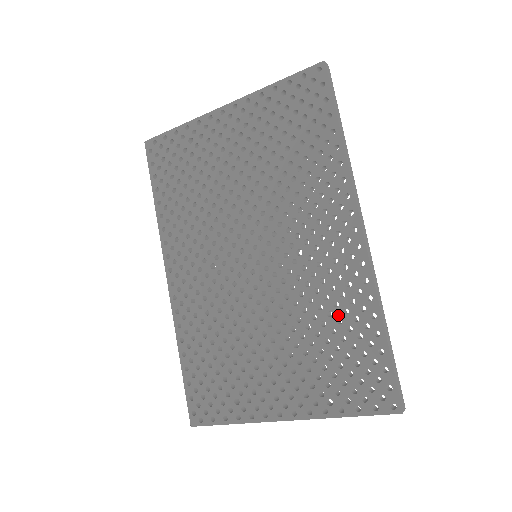
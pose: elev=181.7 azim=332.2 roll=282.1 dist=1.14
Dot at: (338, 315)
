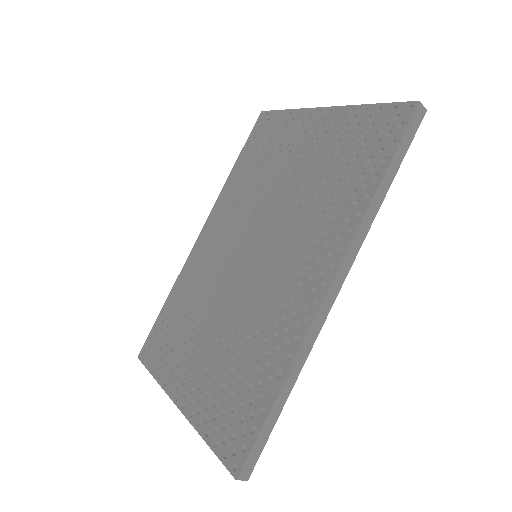
Dot at: (261, 351)
